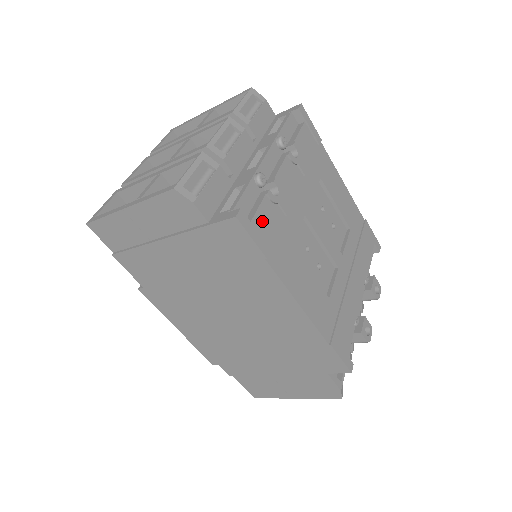
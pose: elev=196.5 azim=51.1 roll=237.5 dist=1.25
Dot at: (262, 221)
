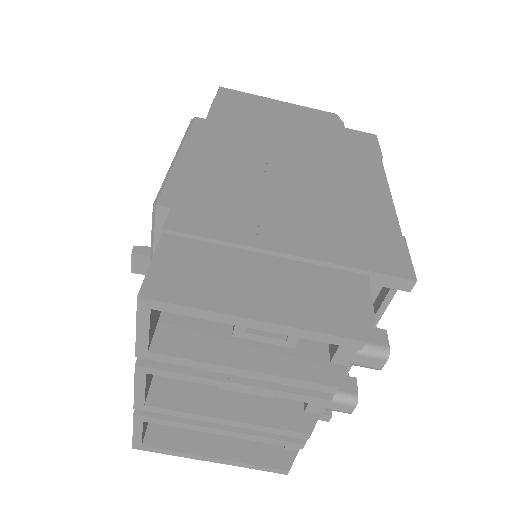
Dot at: occluded
